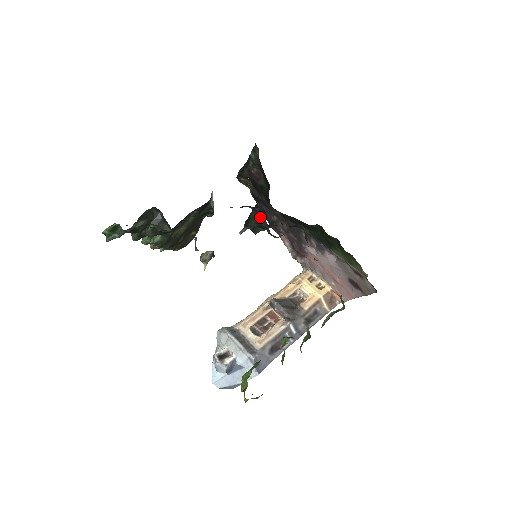
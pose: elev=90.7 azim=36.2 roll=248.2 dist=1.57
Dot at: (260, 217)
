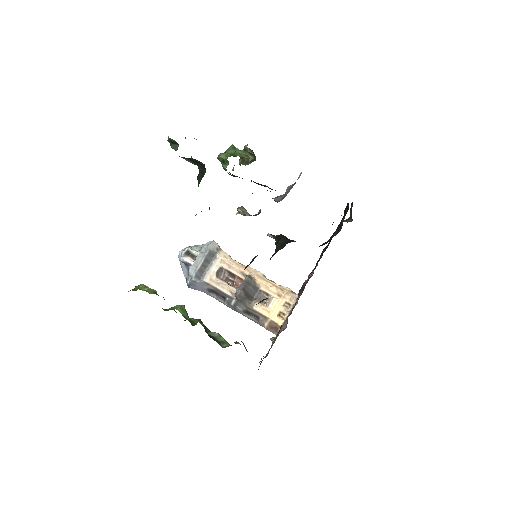
Dot at: (257, 255)
